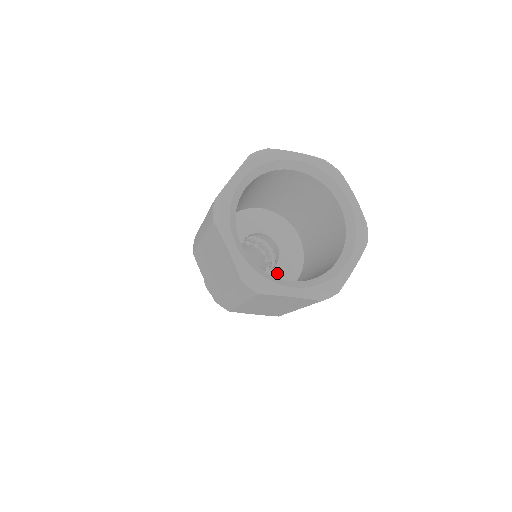
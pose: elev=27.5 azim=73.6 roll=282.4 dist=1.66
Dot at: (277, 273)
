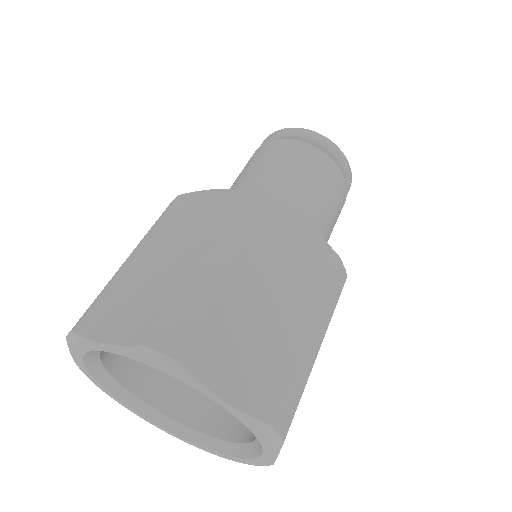
Dot at: occluded
